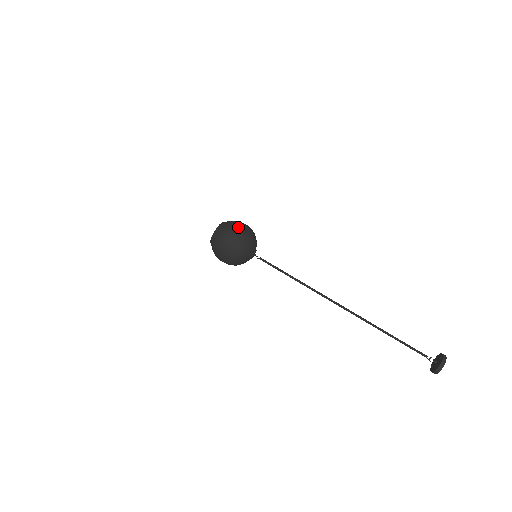
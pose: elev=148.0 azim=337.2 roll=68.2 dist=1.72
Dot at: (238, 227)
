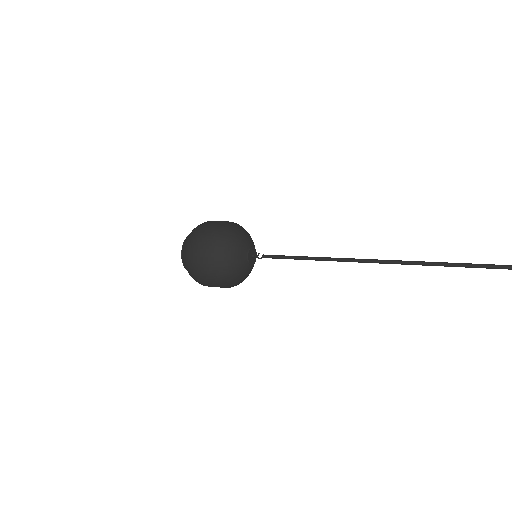
Dot at: occluded
